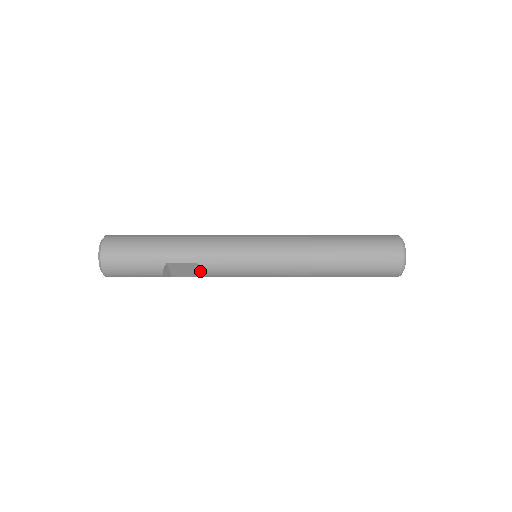
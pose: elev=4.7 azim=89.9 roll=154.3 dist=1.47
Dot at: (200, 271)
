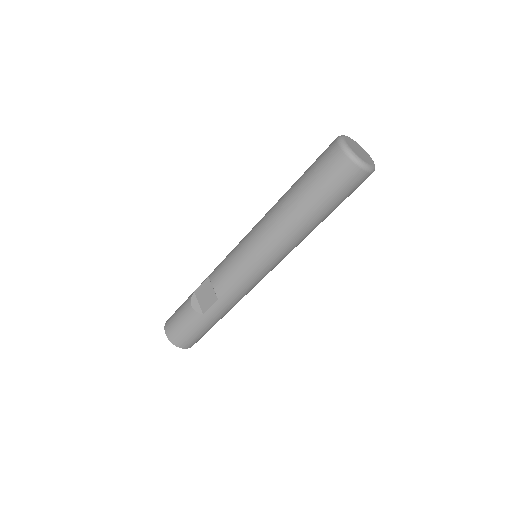
Dot at: (212, 286)
